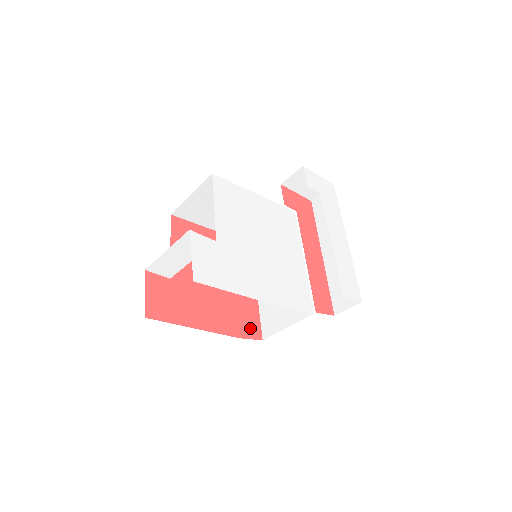
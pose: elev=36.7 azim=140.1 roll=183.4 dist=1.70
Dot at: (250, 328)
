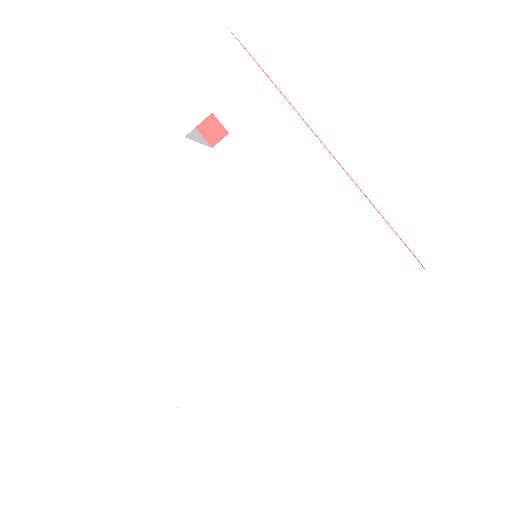
Dot at: occluded
